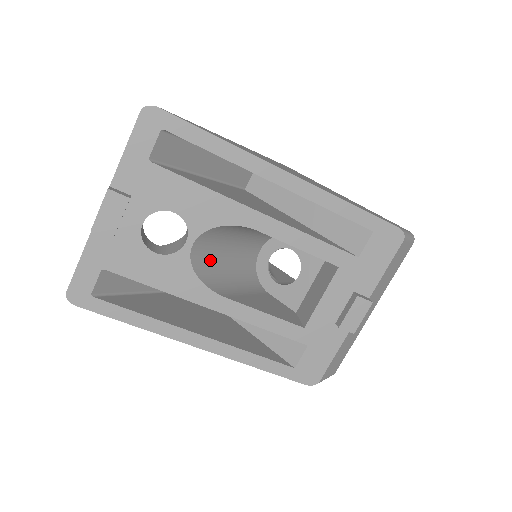
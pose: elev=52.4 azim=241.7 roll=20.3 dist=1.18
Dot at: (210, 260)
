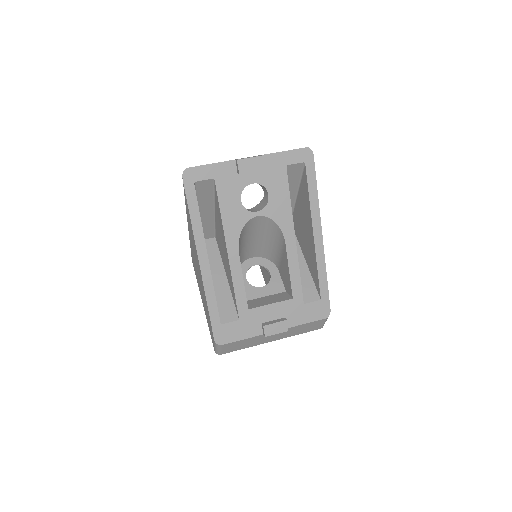
Dot at: (248, 232)
